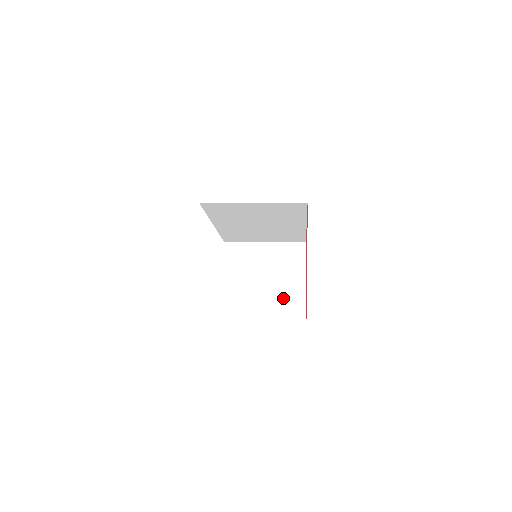
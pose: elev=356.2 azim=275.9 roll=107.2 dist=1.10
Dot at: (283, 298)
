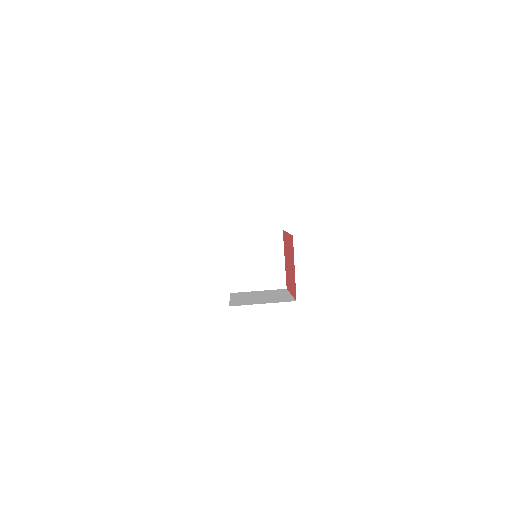
Dot at: (270, 270)
